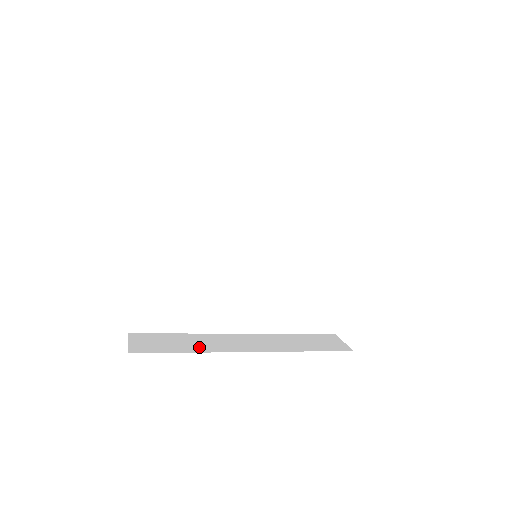
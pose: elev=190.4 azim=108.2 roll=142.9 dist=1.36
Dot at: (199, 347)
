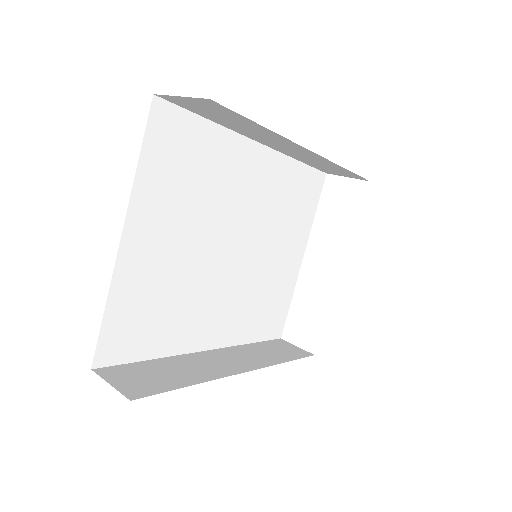
Dot at: (195, 375)
